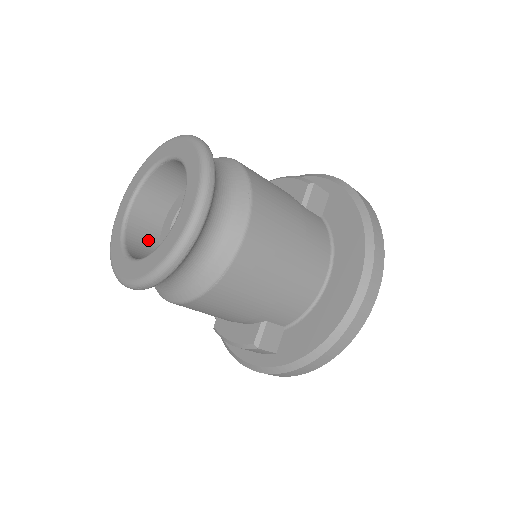
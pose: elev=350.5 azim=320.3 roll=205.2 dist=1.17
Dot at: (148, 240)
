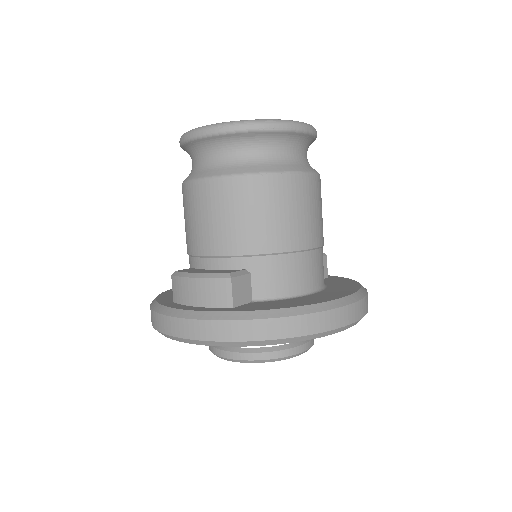
Dot at: occluded
